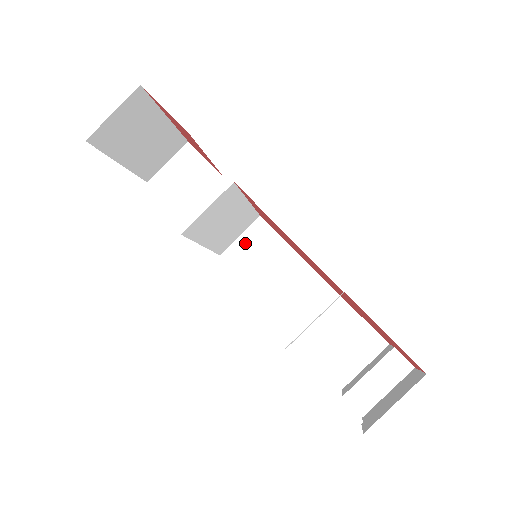
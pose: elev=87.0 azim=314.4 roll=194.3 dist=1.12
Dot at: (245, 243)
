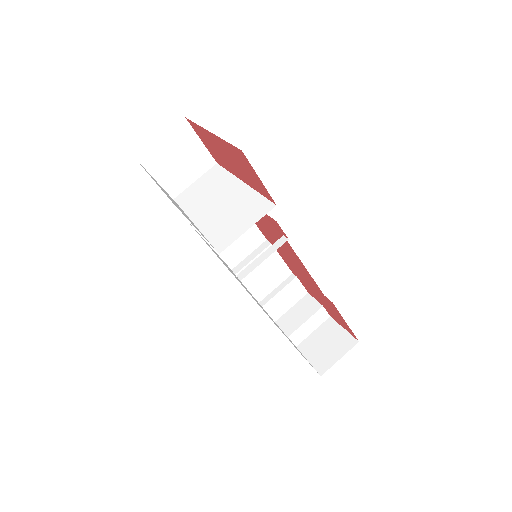
Dot at: occluded
